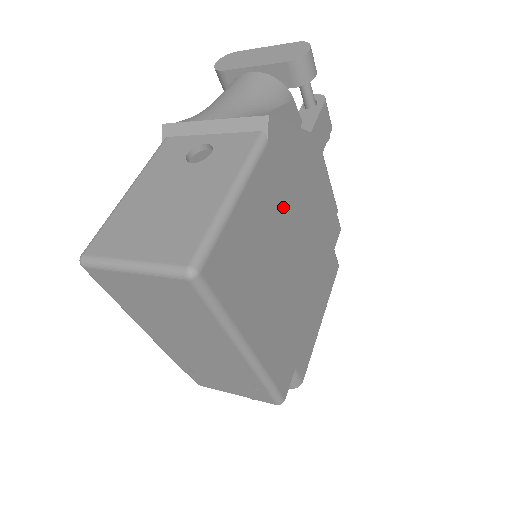
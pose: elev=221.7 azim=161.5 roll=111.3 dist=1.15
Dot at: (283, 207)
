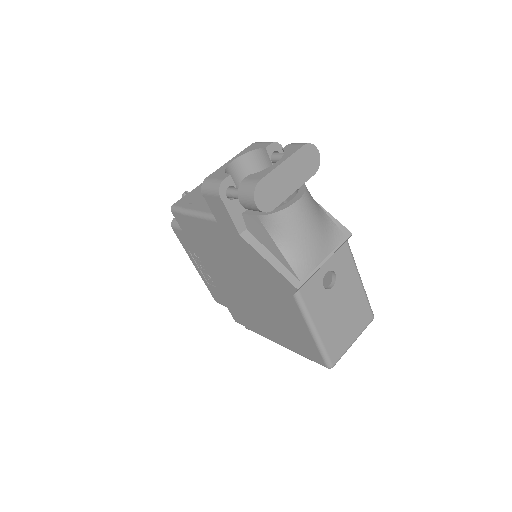
Dot at: occluded
